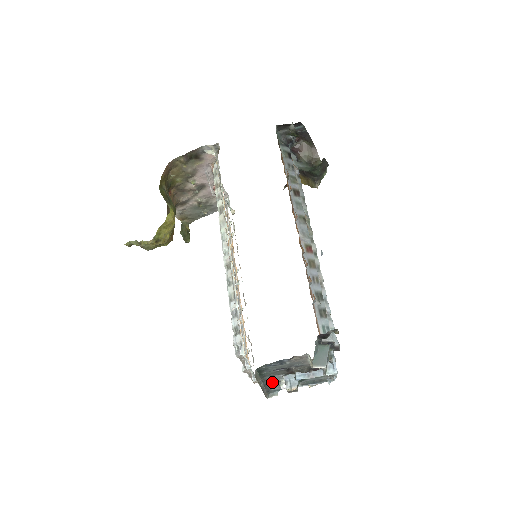
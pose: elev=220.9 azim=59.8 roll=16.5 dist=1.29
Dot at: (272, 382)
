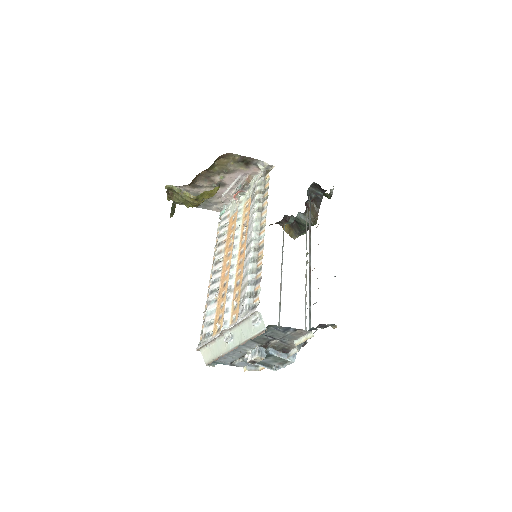
Dot at: (237, 349)
